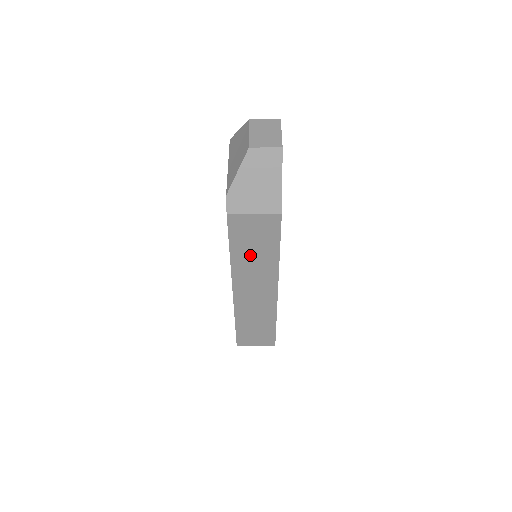
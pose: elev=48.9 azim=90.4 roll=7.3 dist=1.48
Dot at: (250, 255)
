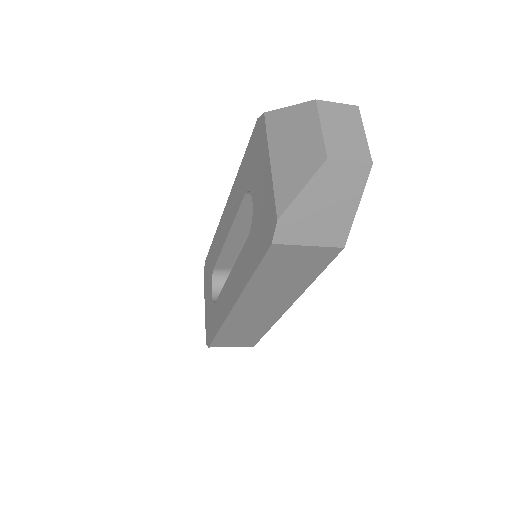
Dot at: (275, 281)
